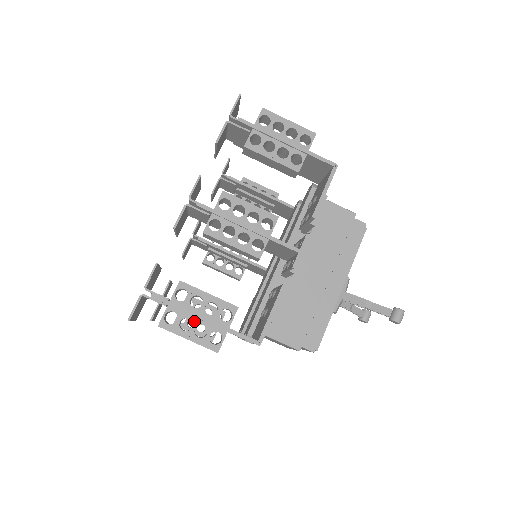
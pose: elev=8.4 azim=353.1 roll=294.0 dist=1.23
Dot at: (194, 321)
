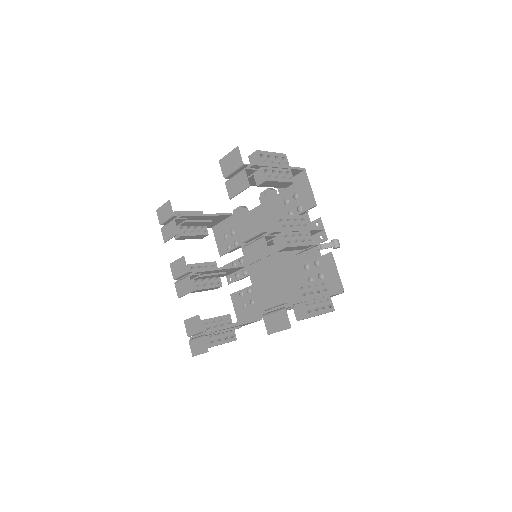
Dot at: (317, 302)
